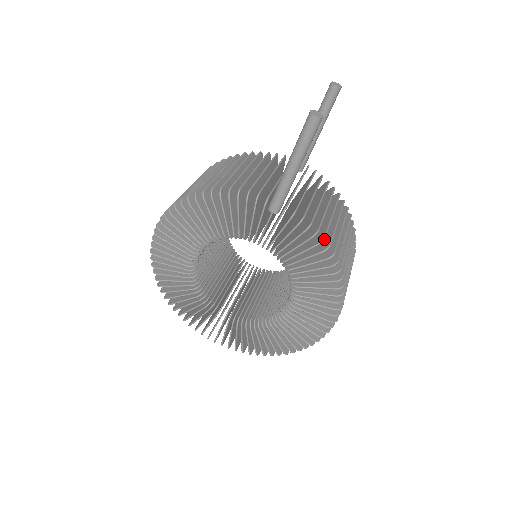
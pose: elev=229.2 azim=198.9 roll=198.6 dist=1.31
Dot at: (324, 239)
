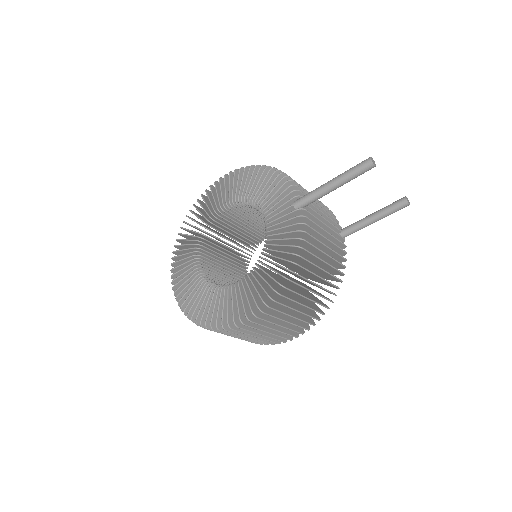
Dot at: (302, 248)
